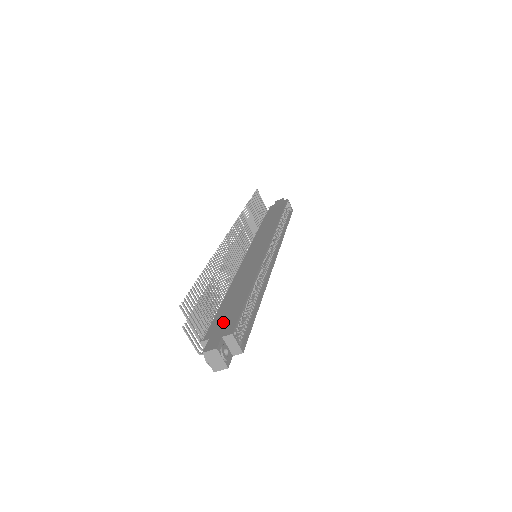
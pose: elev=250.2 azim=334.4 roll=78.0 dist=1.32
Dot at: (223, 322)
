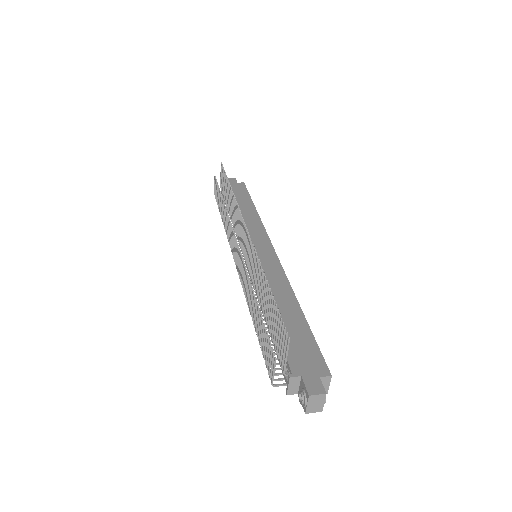
Dot at: (303, 354)
